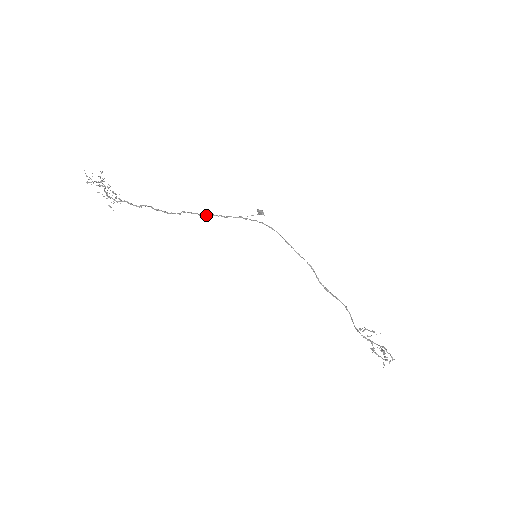
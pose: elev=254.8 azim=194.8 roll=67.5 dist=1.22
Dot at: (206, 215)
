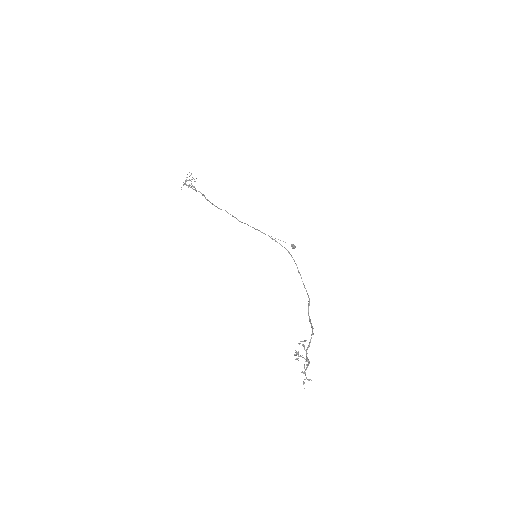
Dot at: occluded
